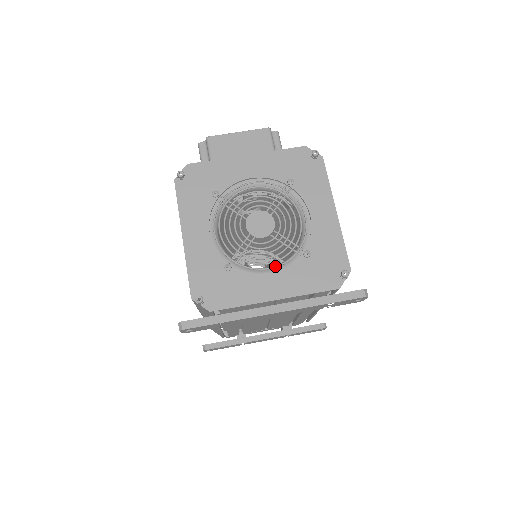
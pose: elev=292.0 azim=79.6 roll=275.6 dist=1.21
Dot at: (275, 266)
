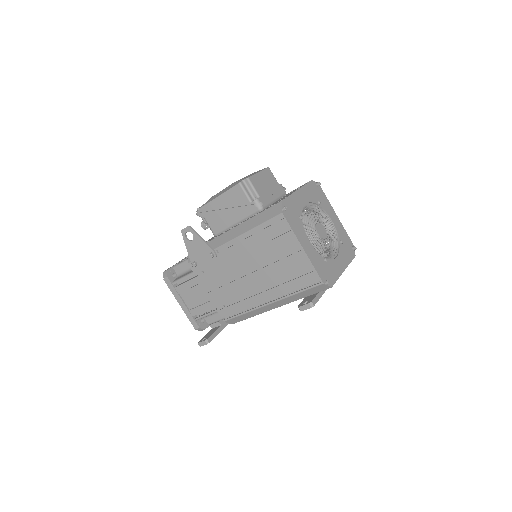
Dot at: (336, 252)
